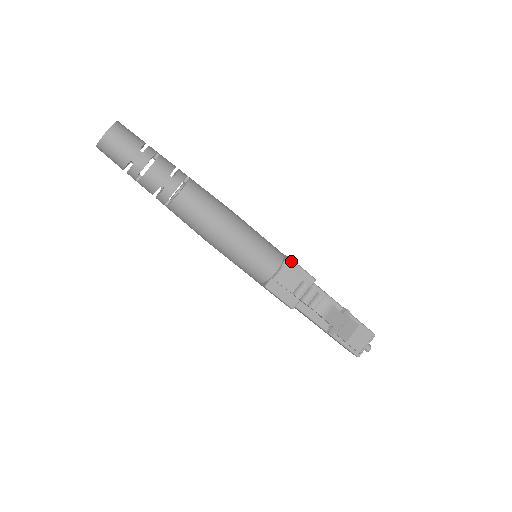
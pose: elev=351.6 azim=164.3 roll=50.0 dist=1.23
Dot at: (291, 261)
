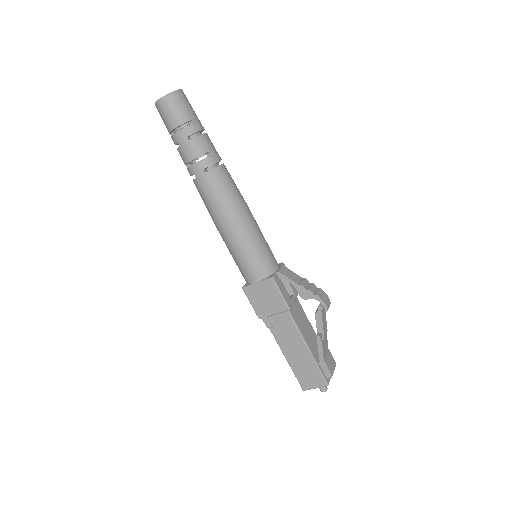
Dot at: (285, 266)
